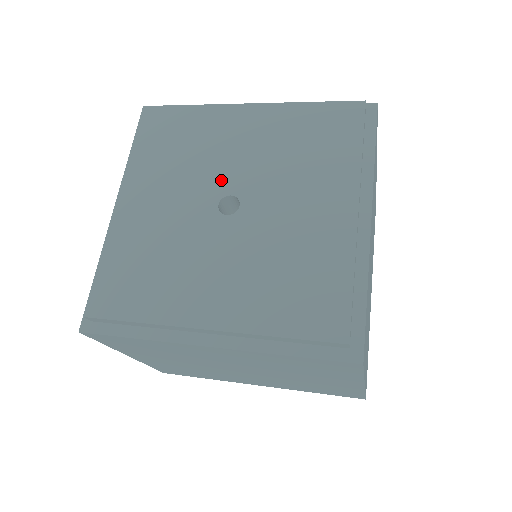
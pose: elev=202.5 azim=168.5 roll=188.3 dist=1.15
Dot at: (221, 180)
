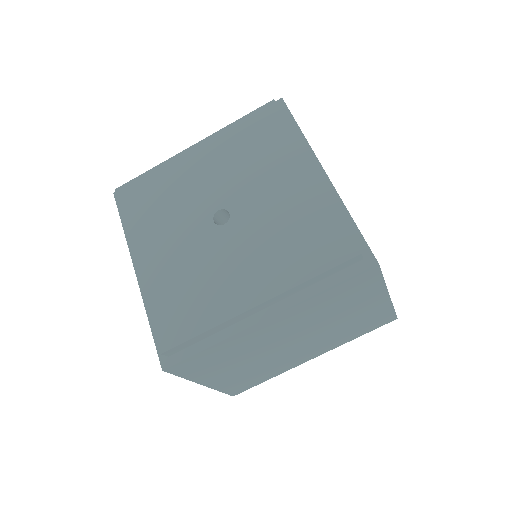
Dot at: (238, 198)
